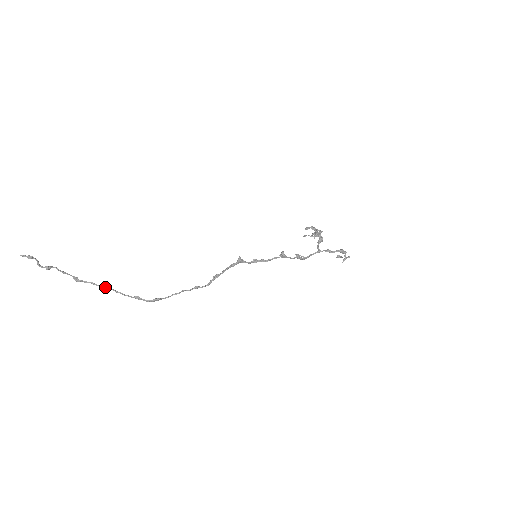
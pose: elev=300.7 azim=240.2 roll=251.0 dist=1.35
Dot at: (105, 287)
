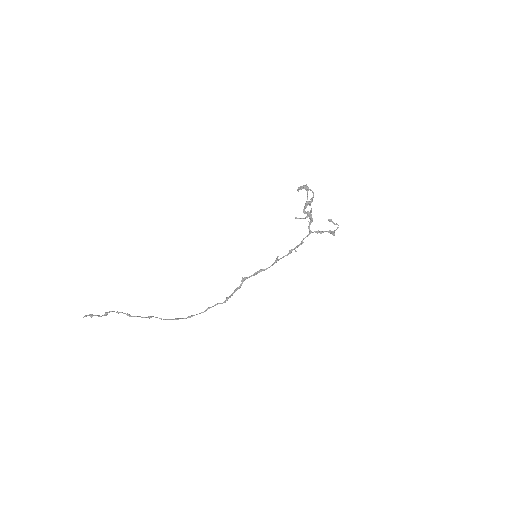
Dot at: occluded
